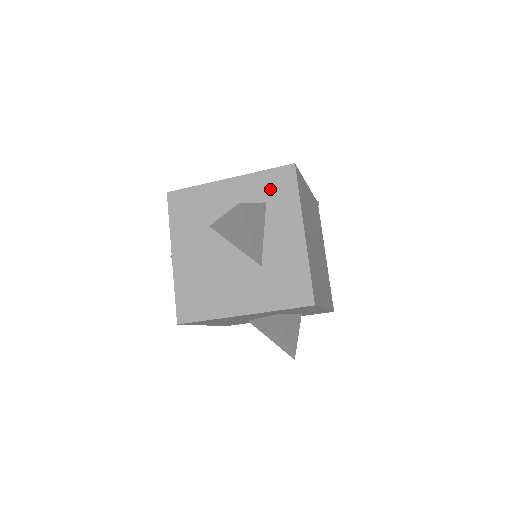
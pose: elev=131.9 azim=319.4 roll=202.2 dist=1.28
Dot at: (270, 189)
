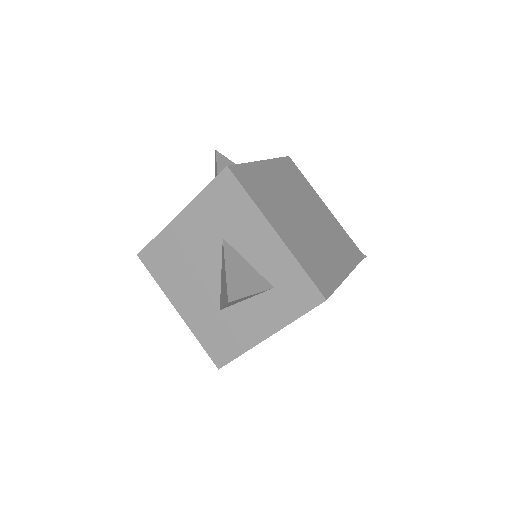
Dot at: occluded
